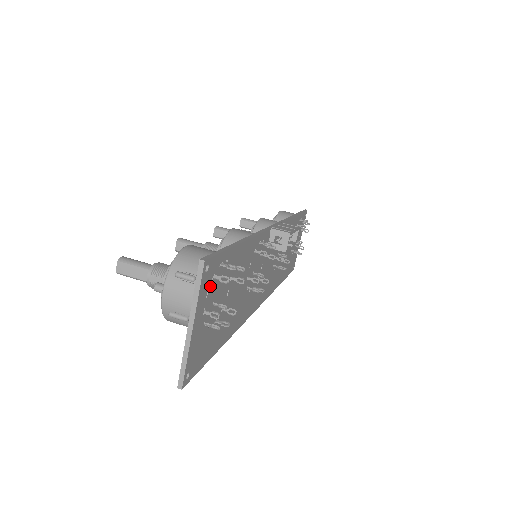
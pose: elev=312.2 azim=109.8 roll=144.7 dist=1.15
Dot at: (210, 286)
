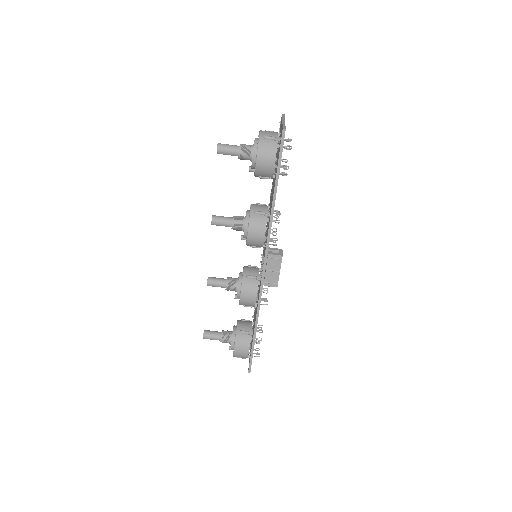
Dot at: occluded
